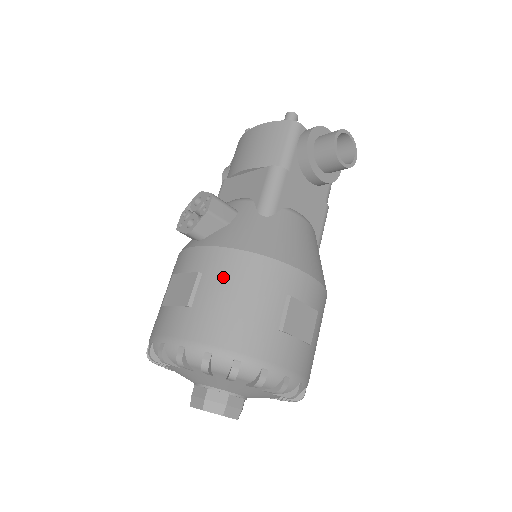
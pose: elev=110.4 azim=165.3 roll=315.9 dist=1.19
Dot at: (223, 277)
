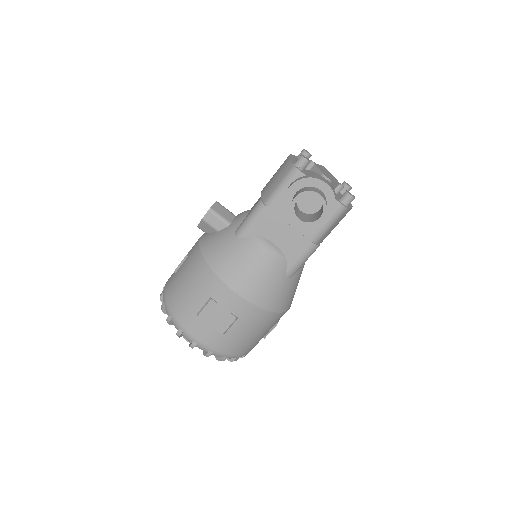
Dot at: (189, 266)
